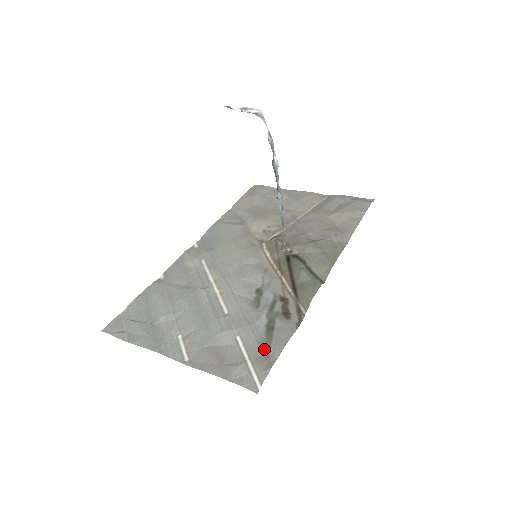
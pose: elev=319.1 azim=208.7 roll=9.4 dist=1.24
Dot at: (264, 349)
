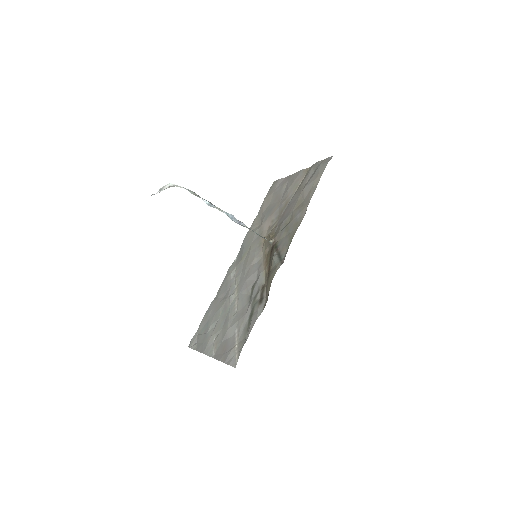
Dot at: (245, 333)
